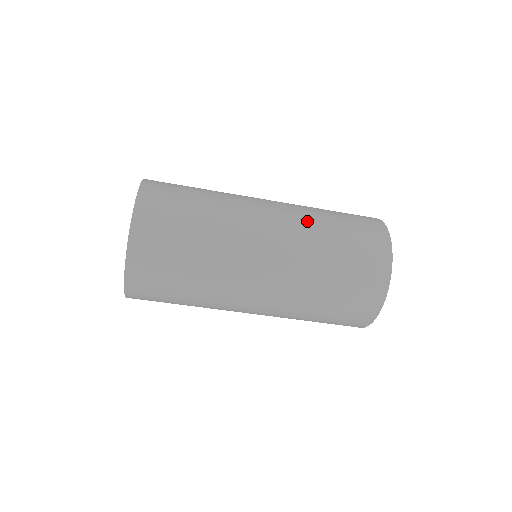
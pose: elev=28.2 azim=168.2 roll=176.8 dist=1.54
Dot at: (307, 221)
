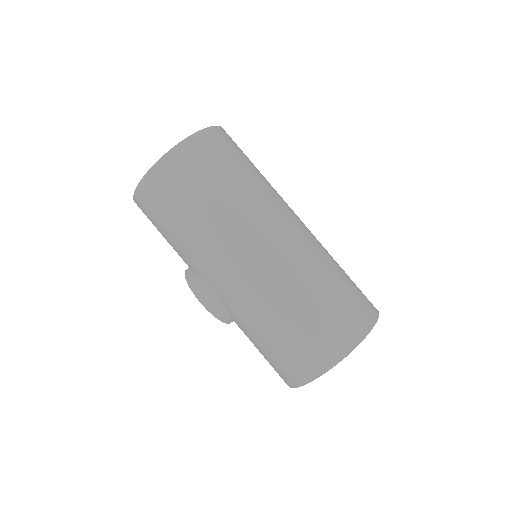
Dot at: occluded
